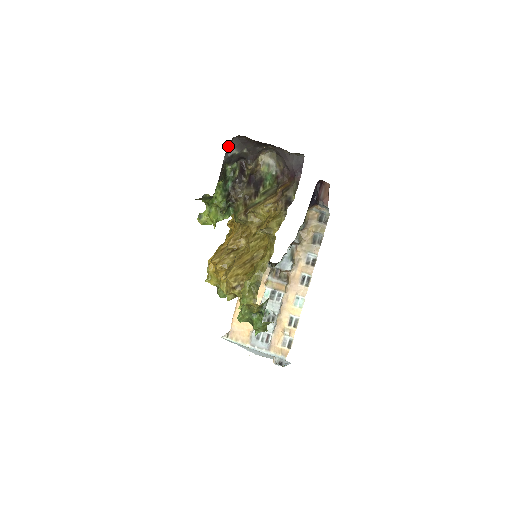
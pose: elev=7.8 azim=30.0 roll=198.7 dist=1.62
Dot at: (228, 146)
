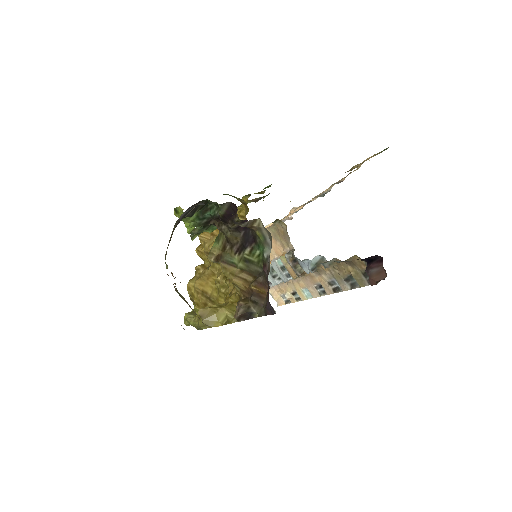
Dot at: occluded
